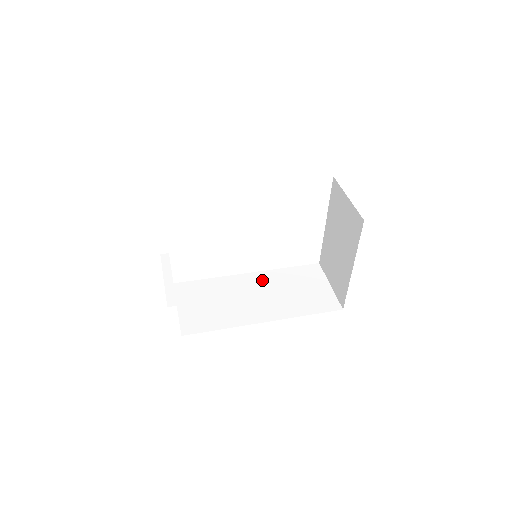
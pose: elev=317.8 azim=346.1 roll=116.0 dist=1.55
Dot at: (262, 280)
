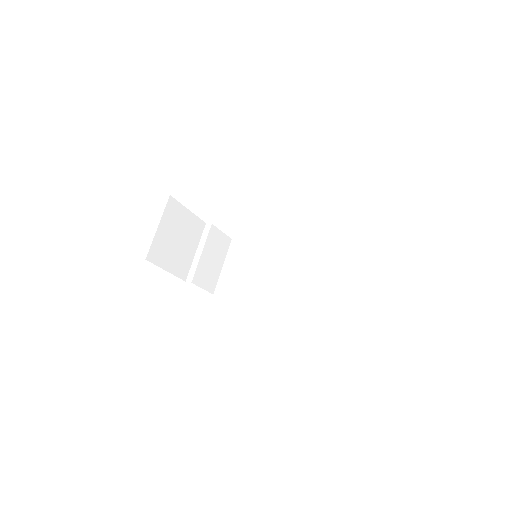
Dot at: (297, 258)
